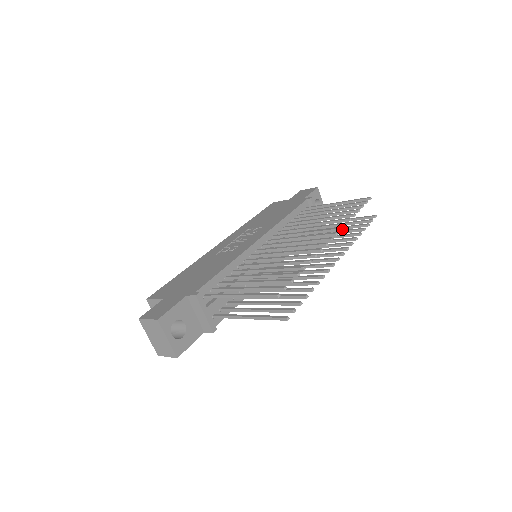
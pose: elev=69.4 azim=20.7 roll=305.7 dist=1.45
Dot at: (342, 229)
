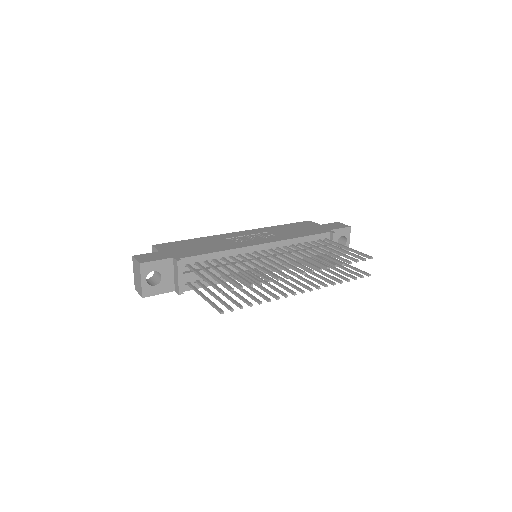
Dot at: (321, 270)
